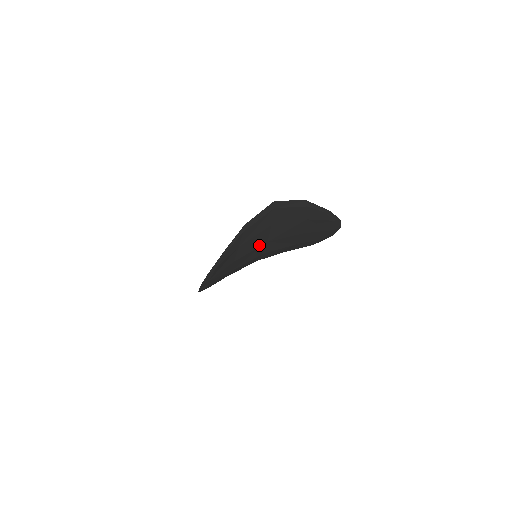
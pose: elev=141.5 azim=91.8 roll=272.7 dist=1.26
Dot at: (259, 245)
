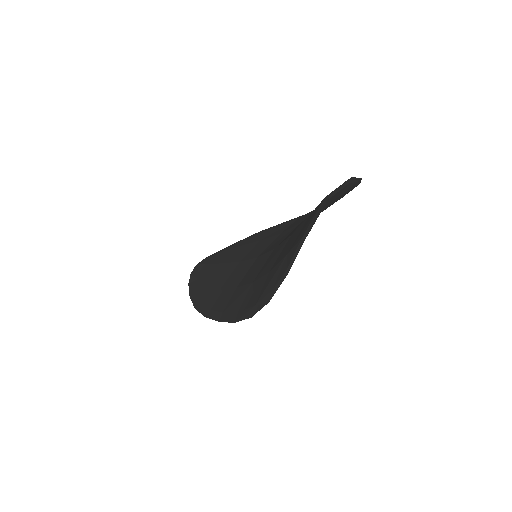
Dot at: occluded
